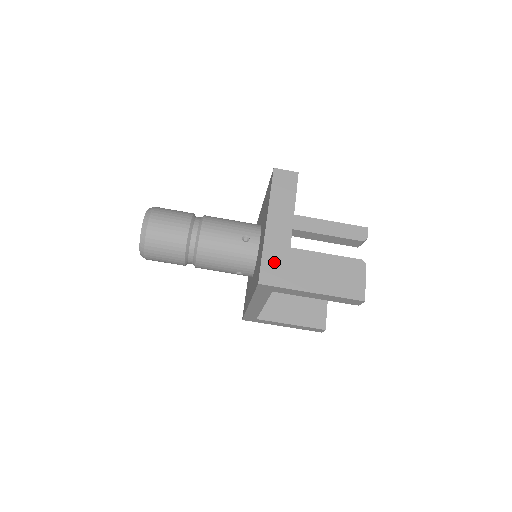
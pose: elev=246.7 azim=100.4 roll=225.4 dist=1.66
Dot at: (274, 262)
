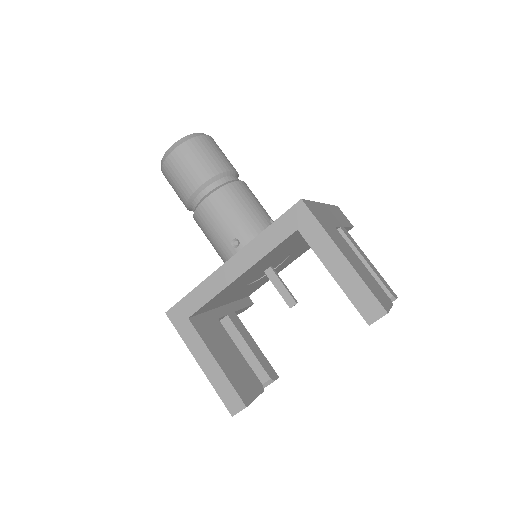
Dot at: (319, 213)
